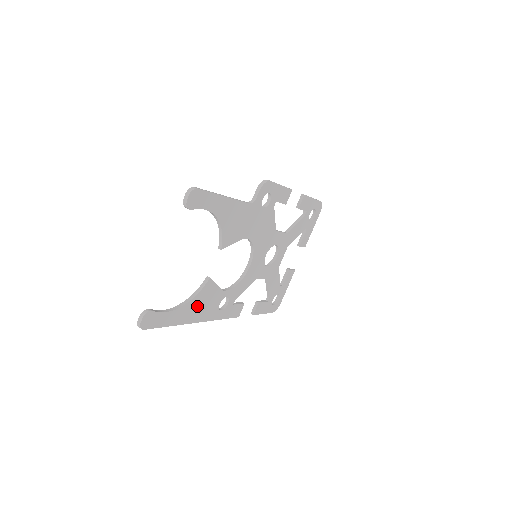
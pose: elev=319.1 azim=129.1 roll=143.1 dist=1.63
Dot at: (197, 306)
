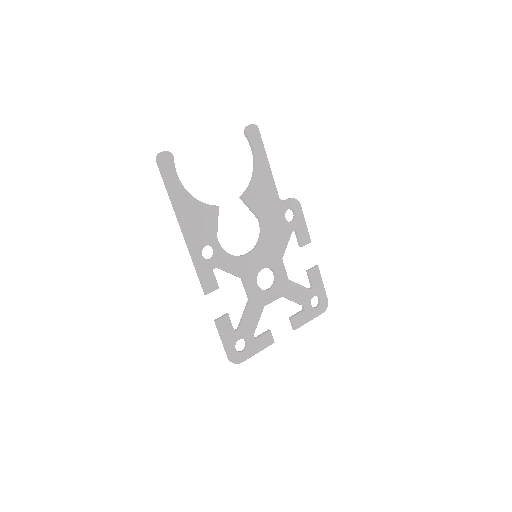
Dot at: (194, 214)
